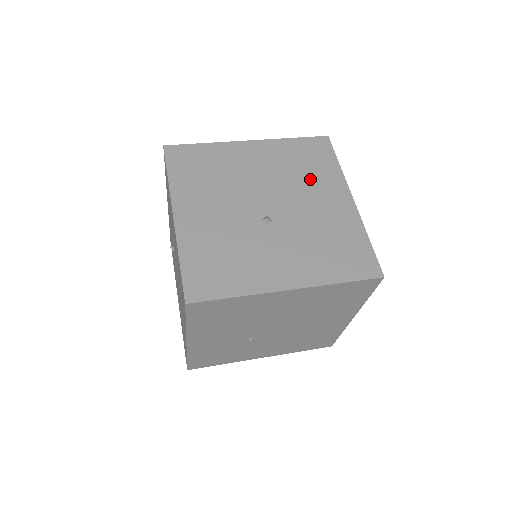
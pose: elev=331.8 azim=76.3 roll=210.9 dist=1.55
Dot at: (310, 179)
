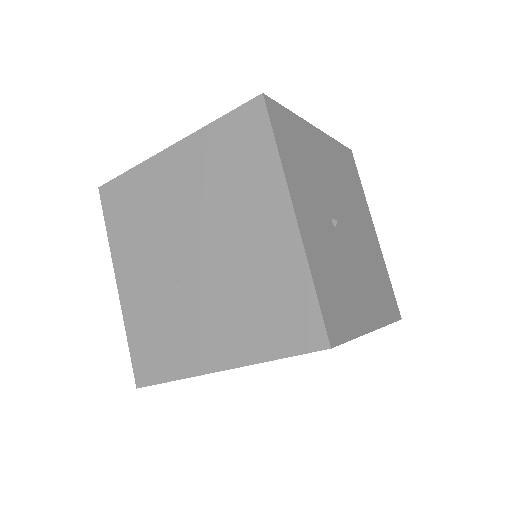
Dot at: occluded
